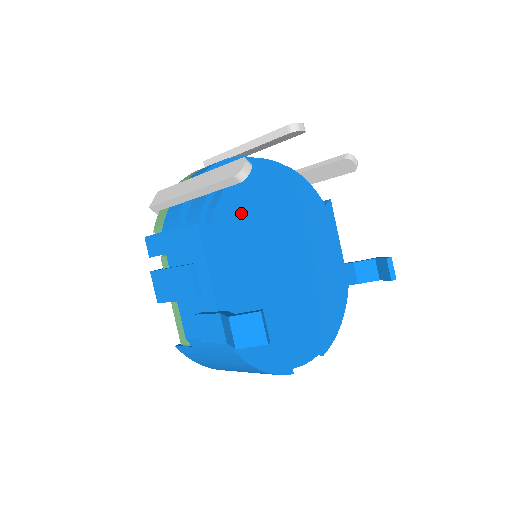
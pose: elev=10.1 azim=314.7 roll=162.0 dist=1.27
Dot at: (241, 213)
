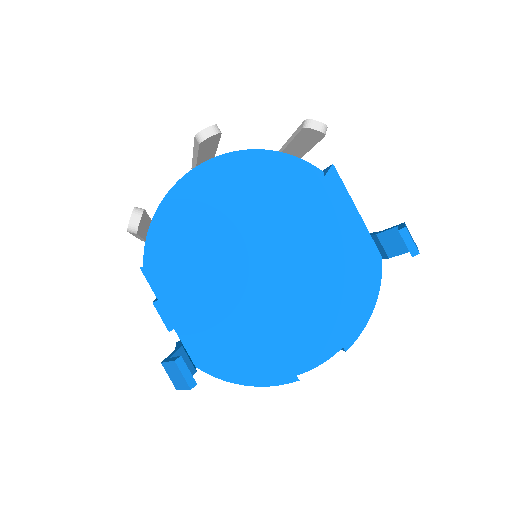
Dot at: (192, 237)
